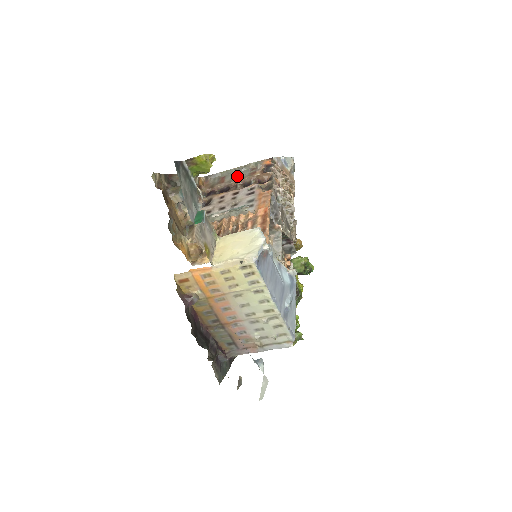
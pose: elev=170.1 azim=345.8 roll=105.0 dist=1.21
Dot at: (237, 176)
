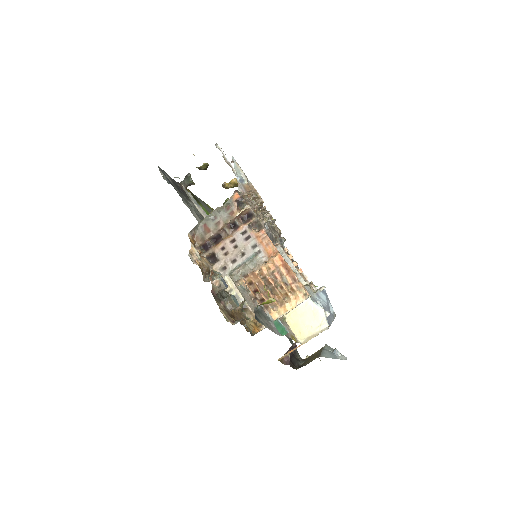
Dot at: (219, 221)
